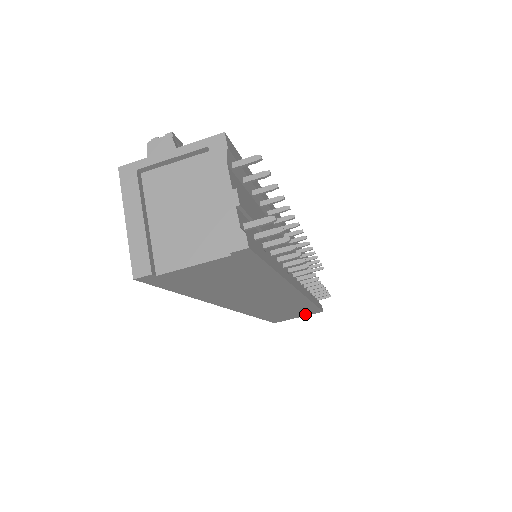
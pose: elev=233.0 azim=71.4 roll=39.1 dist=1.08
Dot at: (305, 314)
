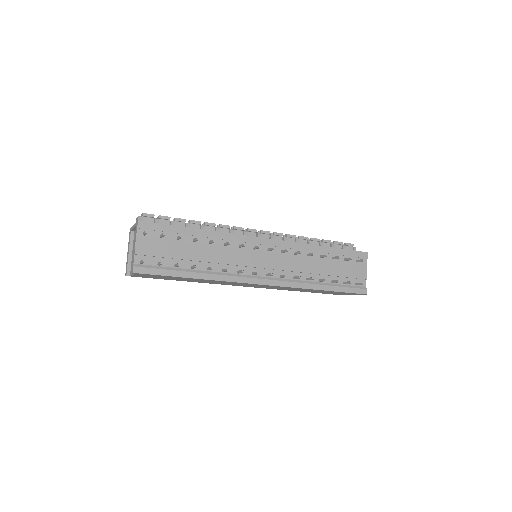
Dot at: occluded
